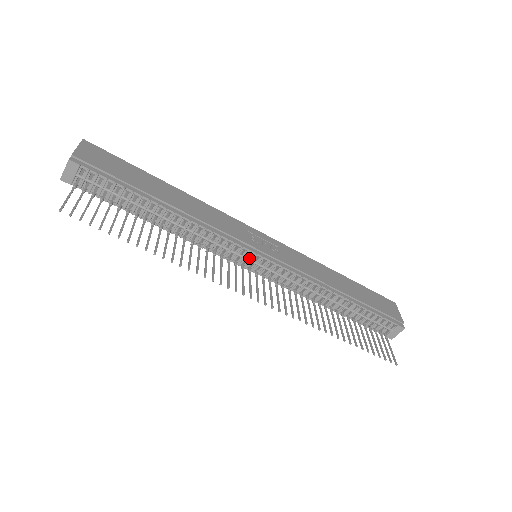
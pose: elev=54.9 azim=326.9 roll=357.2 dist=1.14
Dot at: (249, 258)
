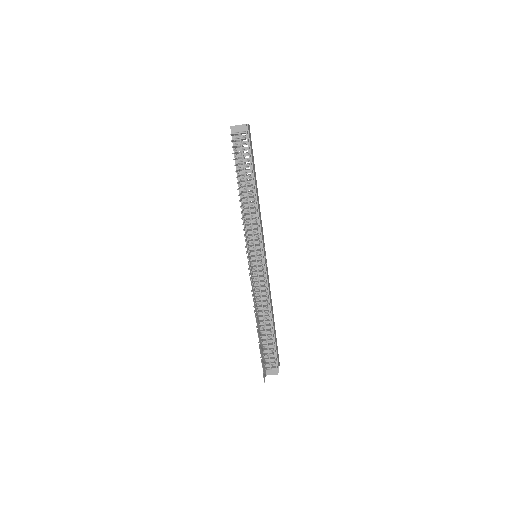
Dot at: (257, 251)
